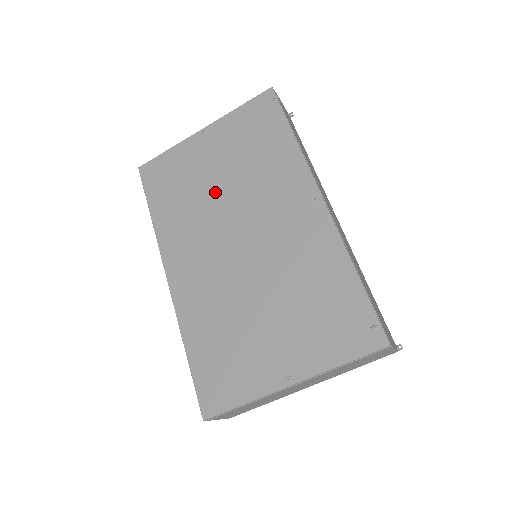
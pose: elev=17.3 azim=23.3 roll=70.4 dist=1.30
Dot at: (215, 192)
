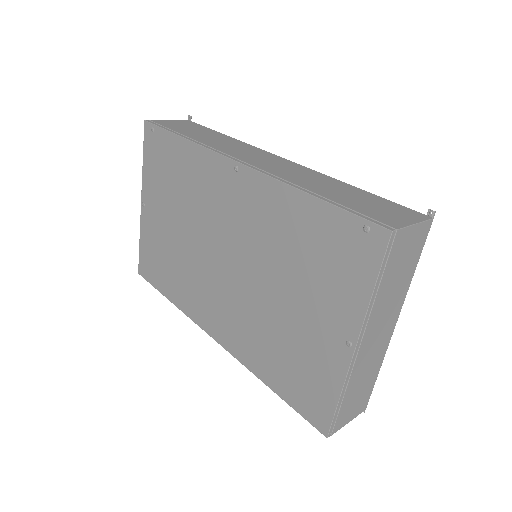
Dot at: (183, 240)
